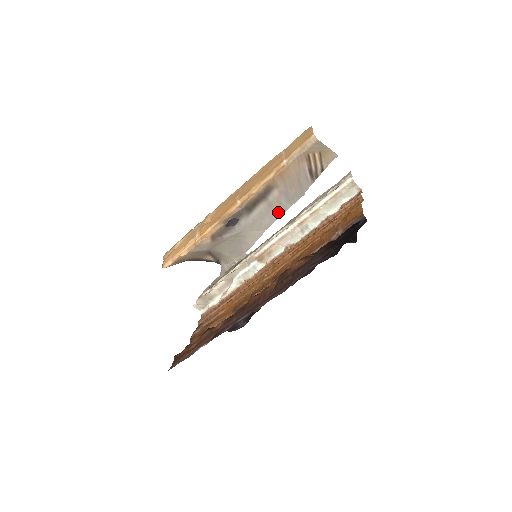
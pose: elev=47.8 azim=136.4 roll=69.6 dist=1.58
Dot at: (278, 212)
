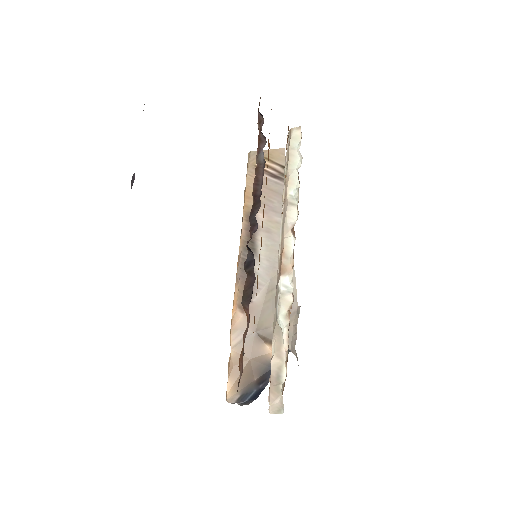
Dot at: occluded
